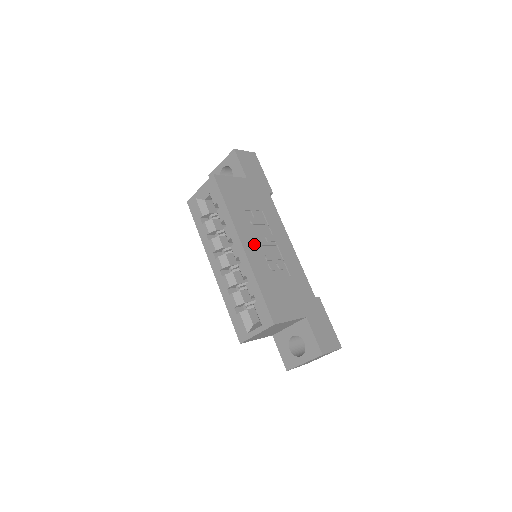
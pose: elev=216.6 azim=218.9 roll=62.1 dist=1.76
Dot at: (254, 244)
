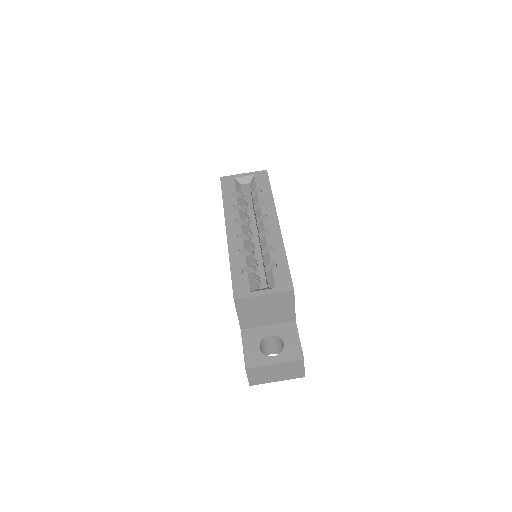
Dot at: occluded
